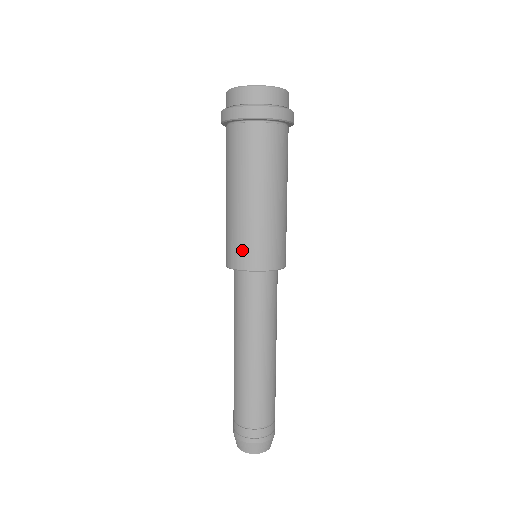
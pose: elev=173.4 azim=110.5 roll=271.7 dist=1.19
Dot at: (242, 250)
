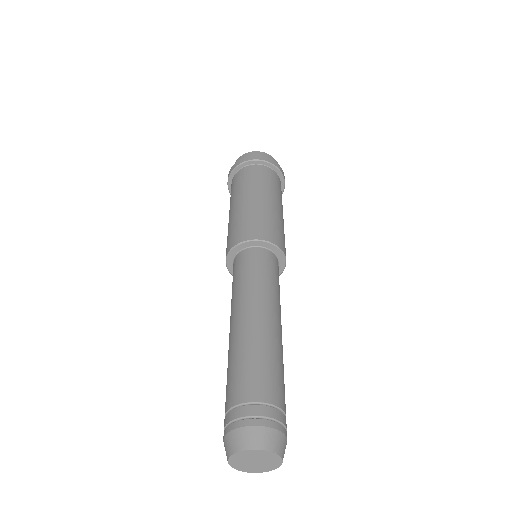
Dot at: (234, 234)
